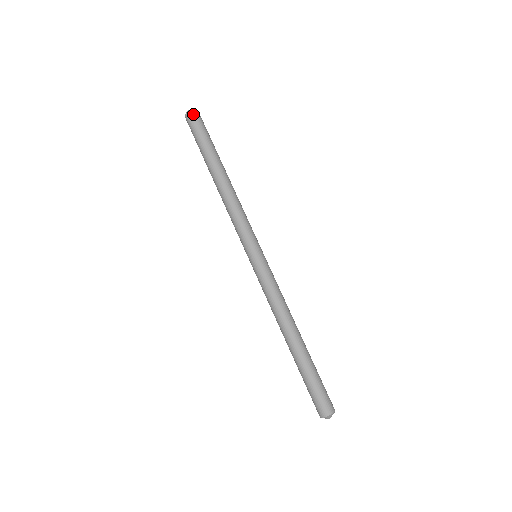
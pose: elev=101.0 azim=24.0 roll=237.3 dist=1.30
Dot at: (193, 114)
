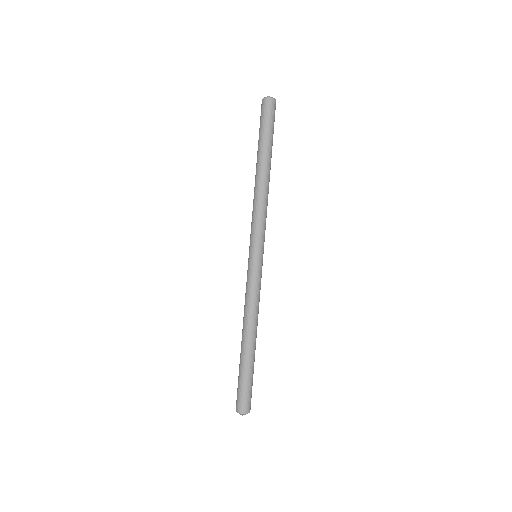
Dot at: (274, 103)
